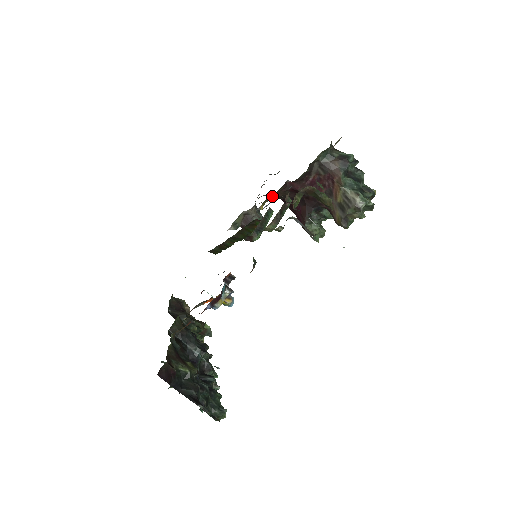
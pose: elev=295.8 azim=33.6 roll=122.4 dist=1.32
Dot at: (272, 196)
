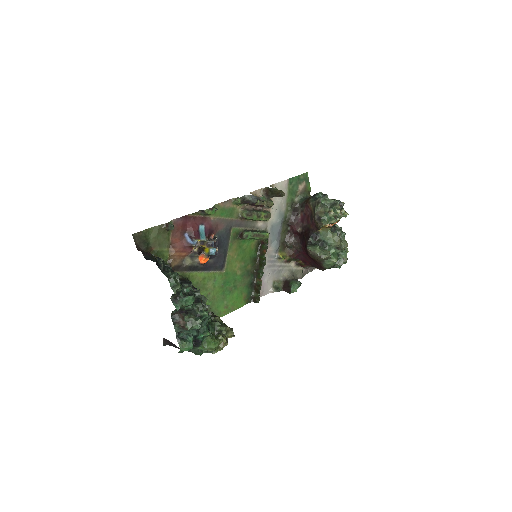
Dot at: (289, 249)
